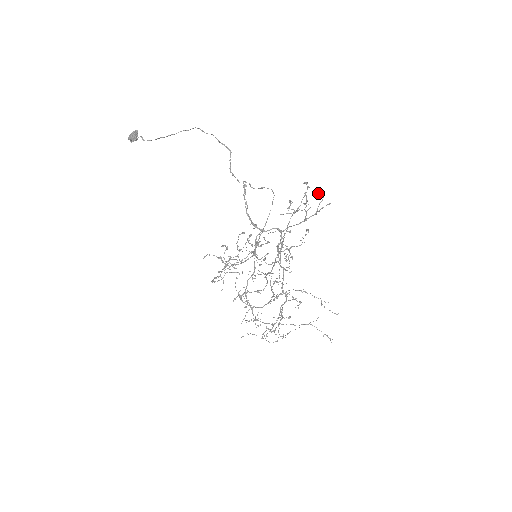
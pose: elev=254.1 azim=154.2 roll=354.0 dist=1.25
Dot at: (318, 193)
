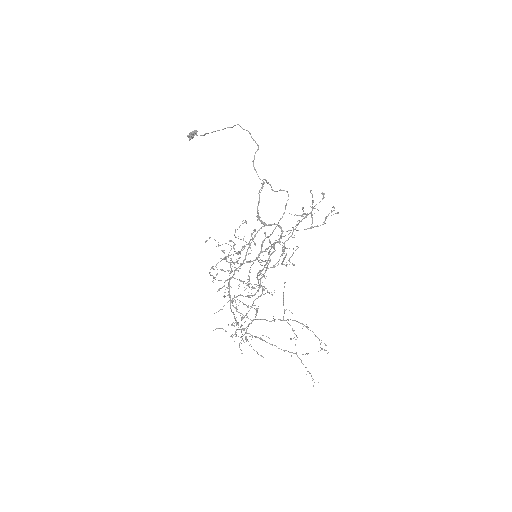
Dot at: (333, 206)
